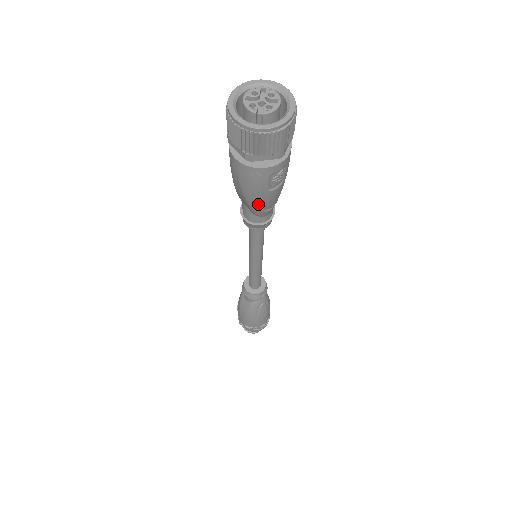
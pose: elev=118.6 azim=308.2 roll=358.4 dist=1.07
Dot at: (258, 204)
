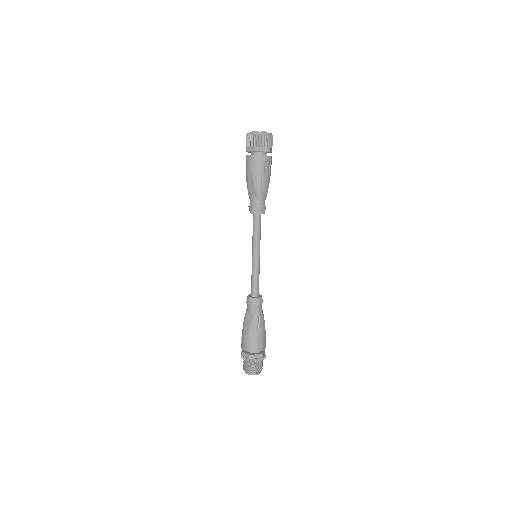
Dot at: (260, 185)
